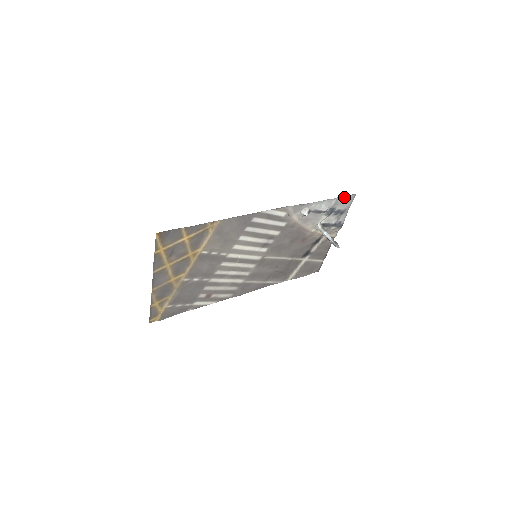
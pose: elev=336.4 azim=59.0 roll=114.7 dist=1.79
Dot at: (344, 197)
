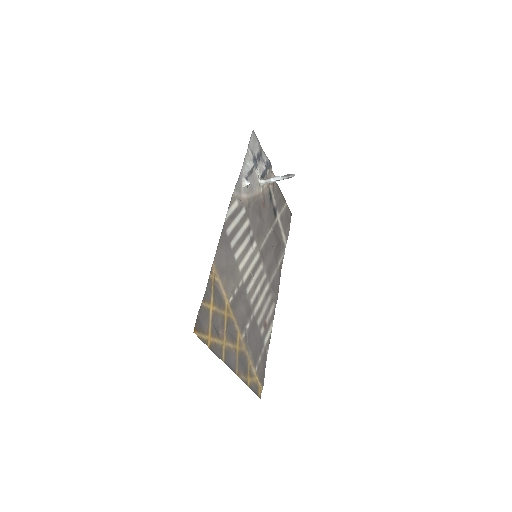
Dot at: (250, 141)
